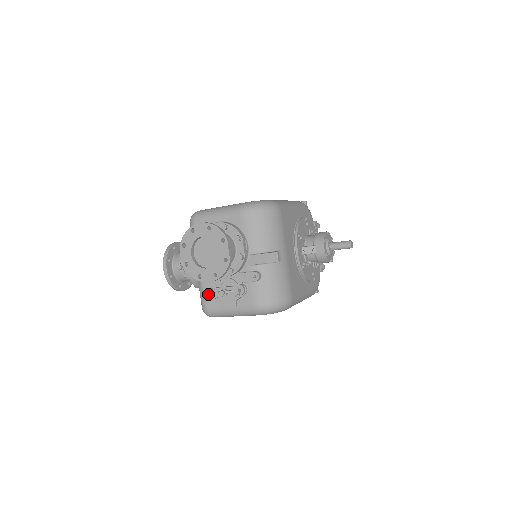
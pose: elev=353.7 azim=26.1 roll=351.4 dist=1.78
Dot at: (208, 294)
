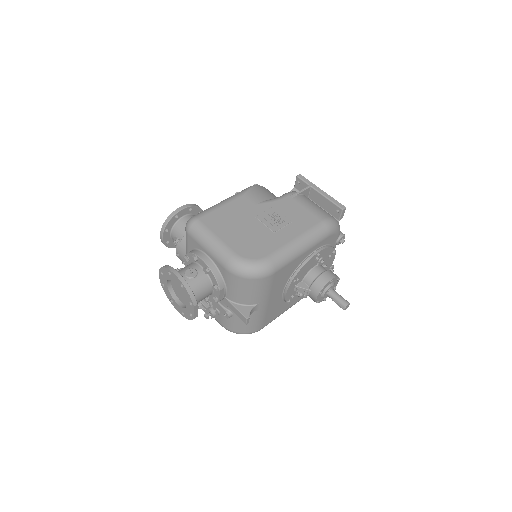
Dot at: occluded
